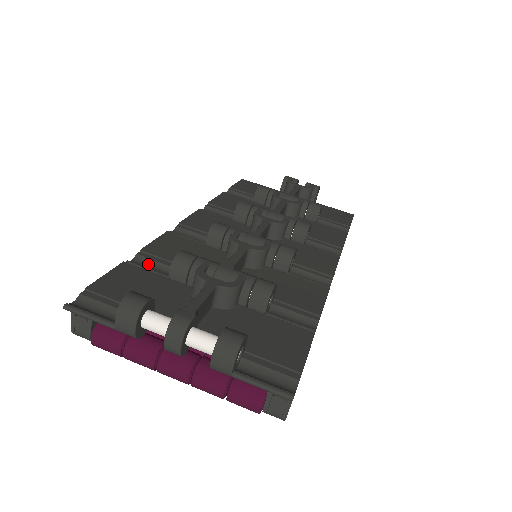
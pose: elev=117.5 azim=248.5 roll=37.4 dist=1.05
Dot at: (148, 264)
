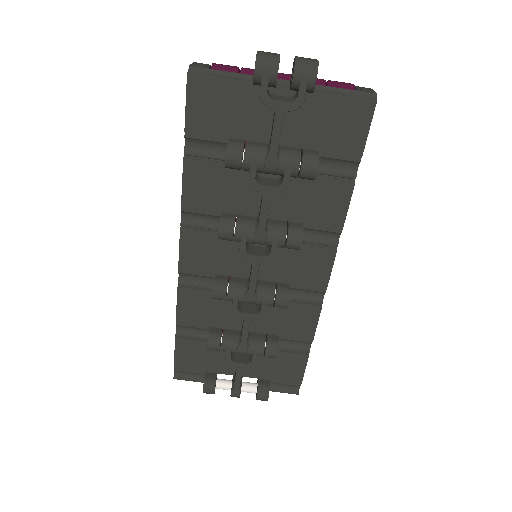
Dot at: (188, 328)
